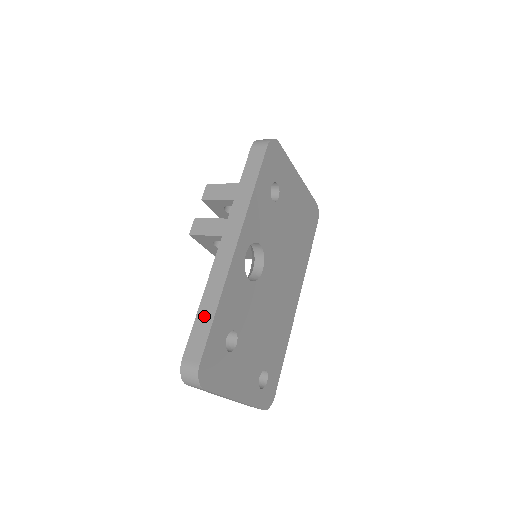
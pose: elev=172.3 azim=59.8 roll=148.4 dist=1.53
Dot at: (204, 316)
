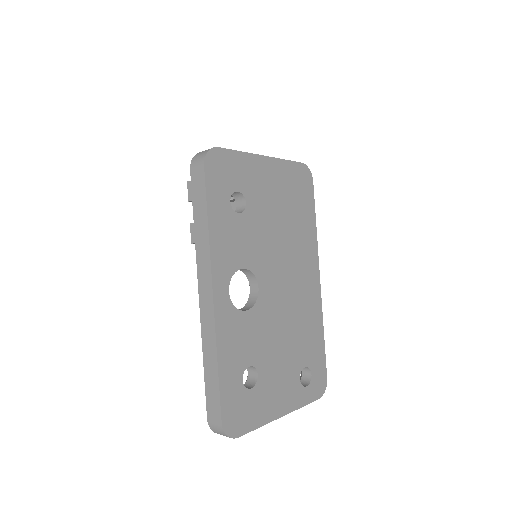
Dot at: (210, 375)
